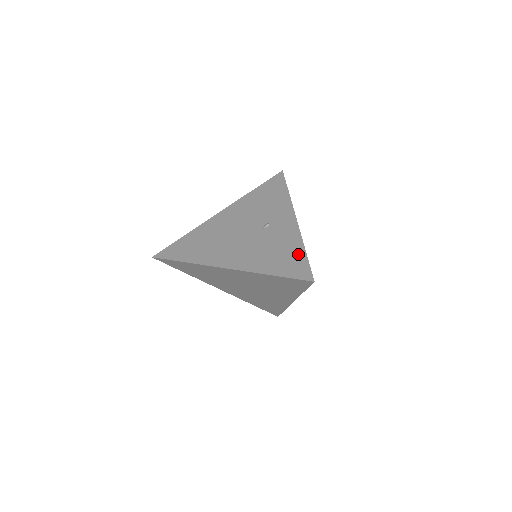
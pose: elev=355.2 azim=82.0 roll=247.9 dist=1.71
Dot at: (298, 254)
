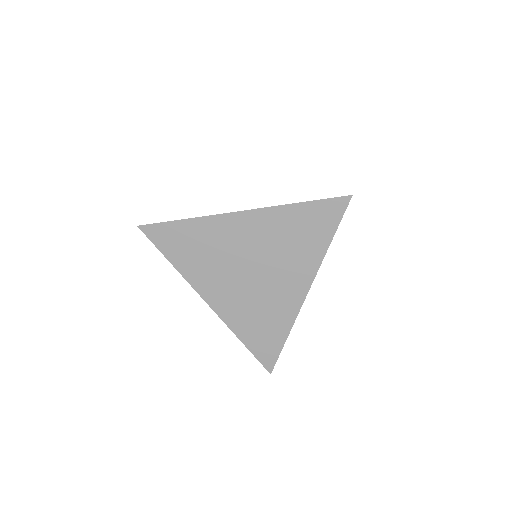
Dot at: occluded
